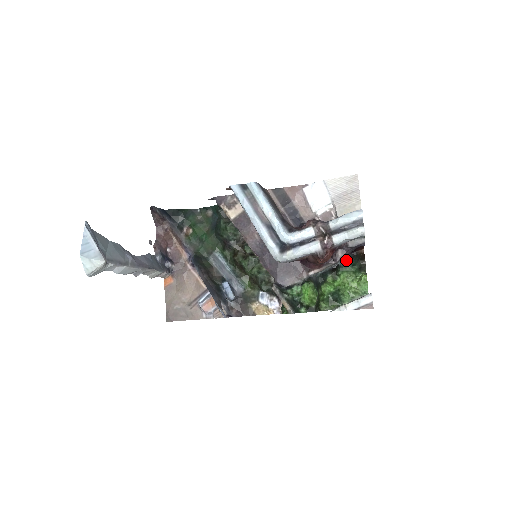
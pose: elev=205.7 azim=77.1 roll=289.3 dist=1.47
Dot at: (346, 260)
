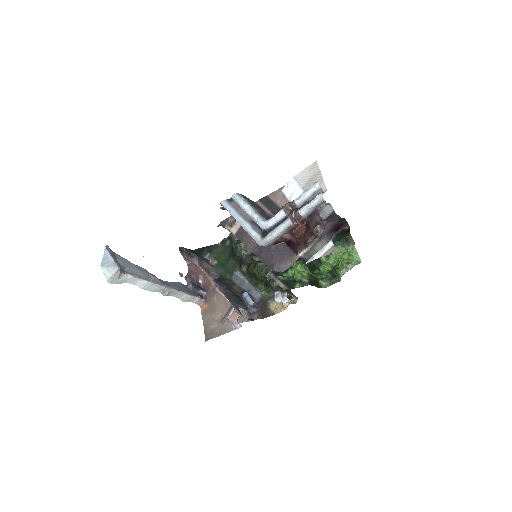
Dot at: (334, 238)
